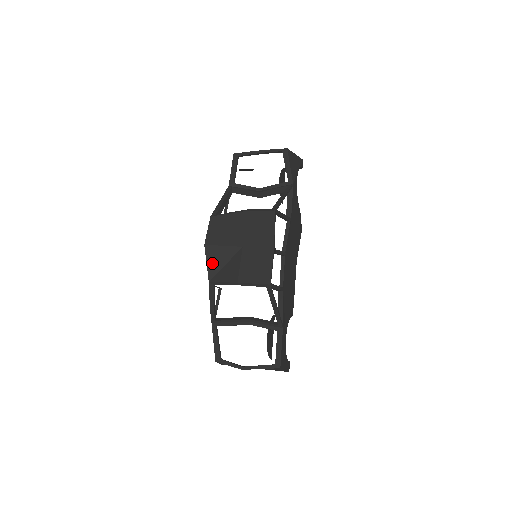
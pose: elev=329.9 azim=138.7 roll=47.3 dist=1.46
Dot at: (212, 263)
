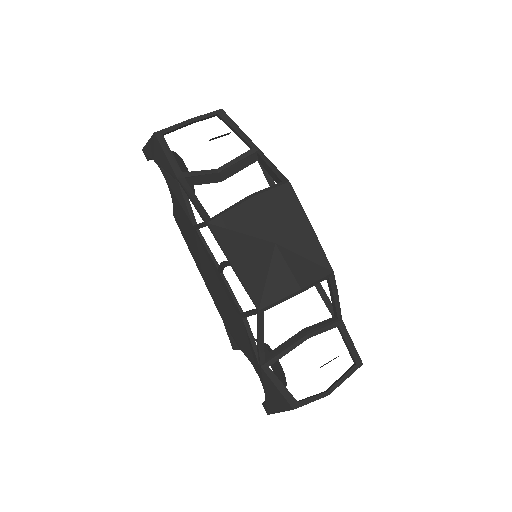
Dot at: (251, 283)
